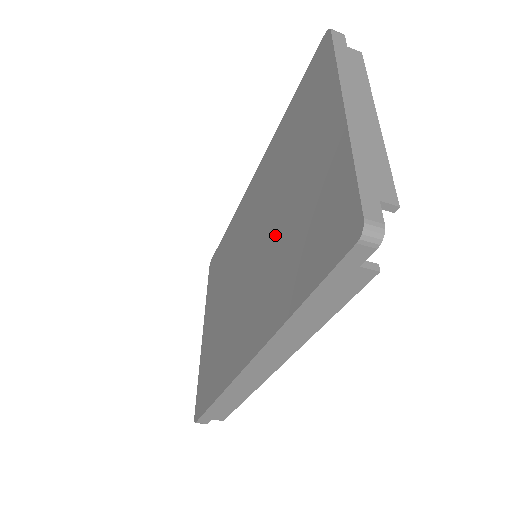
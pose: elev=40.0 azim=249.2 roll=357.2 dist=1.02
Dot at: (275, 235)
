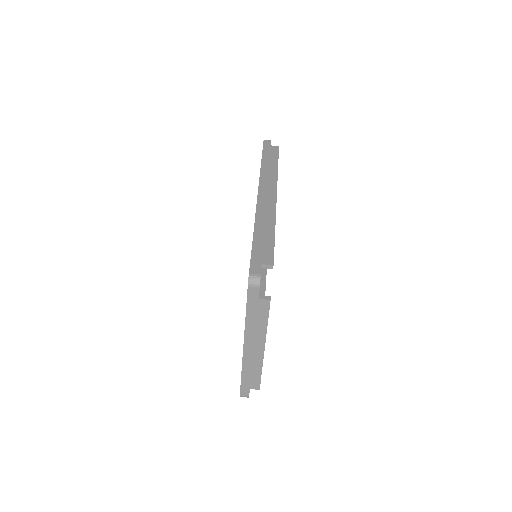
Dot at: occluded
